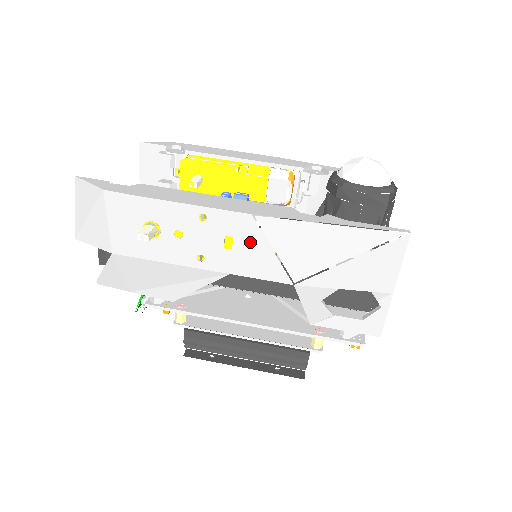
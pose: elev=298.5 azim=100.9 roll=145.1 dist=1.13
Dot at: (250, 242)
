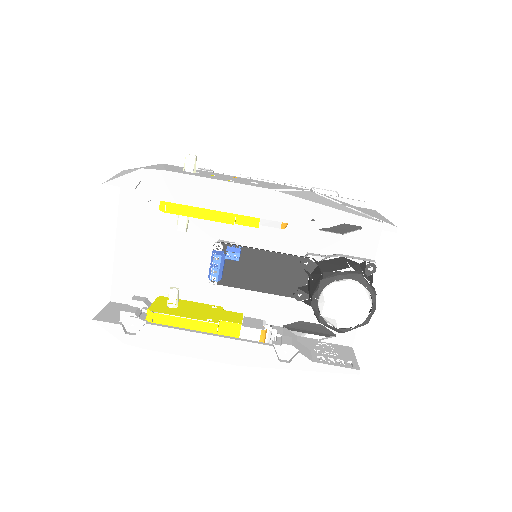
Dot at: occluded
